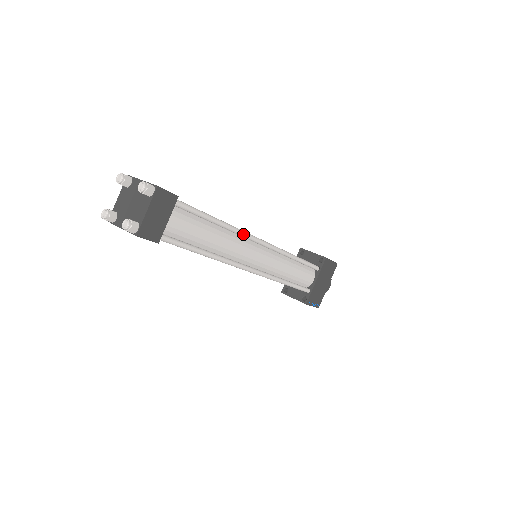
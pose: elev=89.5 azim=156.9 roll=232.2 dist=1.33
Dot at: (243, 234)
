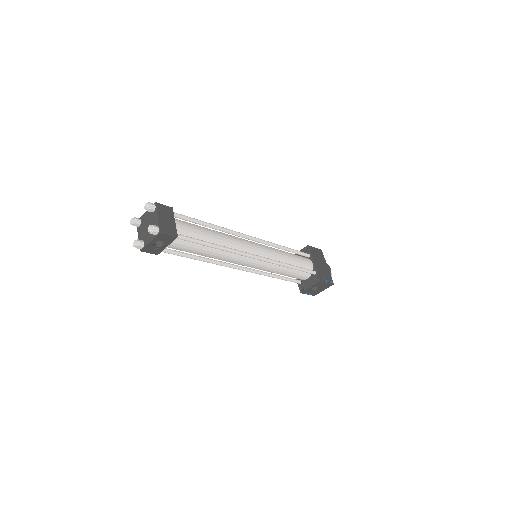
Dot at: (232, 231)
